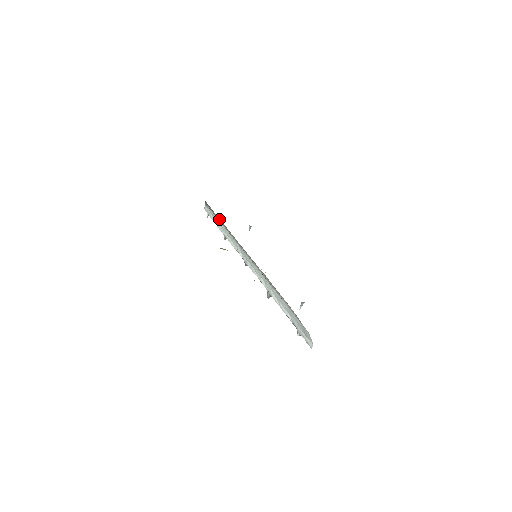
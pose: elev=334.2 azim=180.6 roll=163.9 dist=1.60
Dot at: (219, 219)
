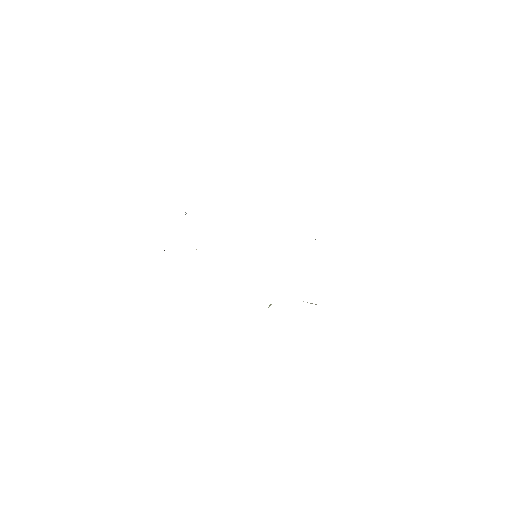
Dot at: occluded
